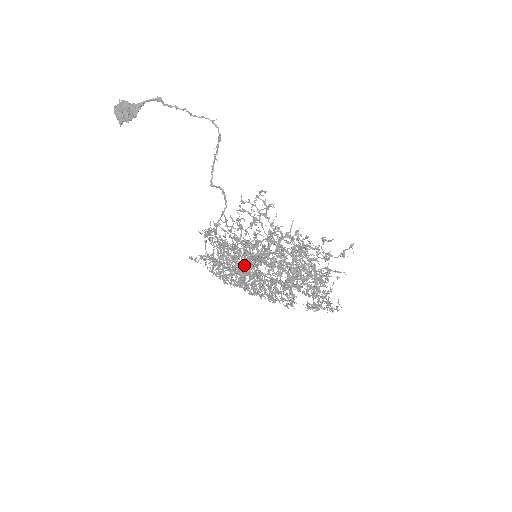
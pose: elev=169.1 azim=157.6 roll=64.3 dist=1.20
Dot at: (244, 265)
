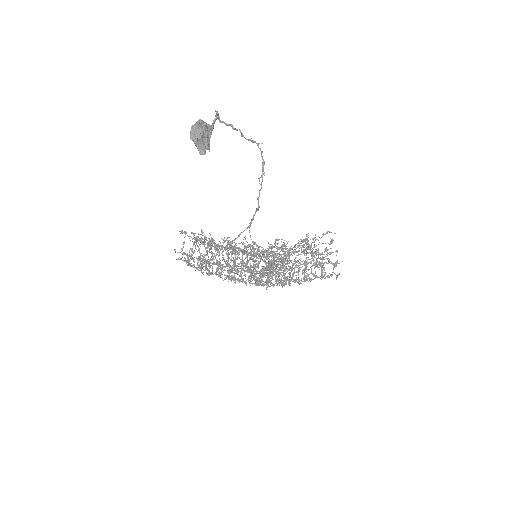
Dot at: (286, 277)
